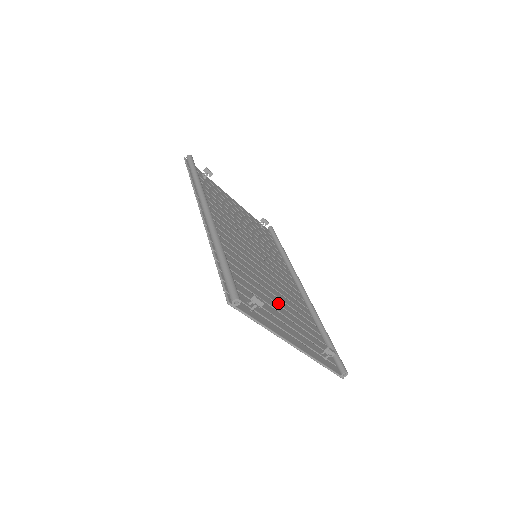
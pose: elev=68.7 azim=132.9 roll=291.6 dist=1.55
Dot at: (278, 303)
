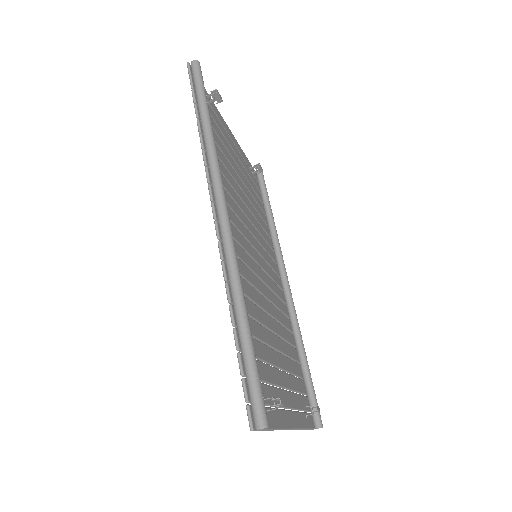
Dot at: (277, 348)
